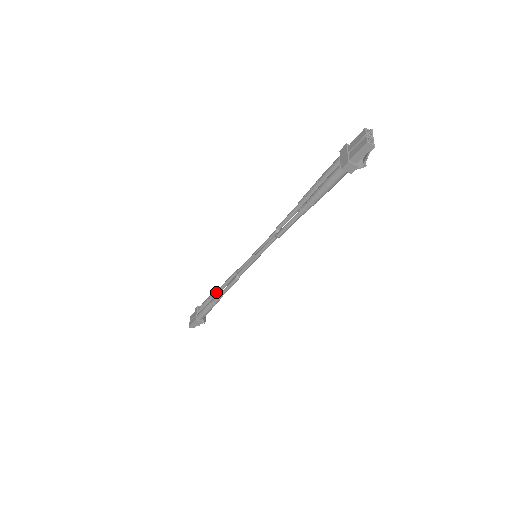
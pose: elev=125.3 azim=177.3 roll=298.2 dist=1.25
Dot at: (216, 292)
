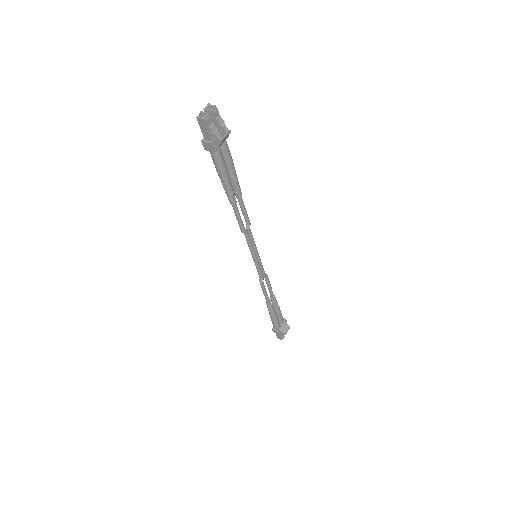
Dot at: occluded
